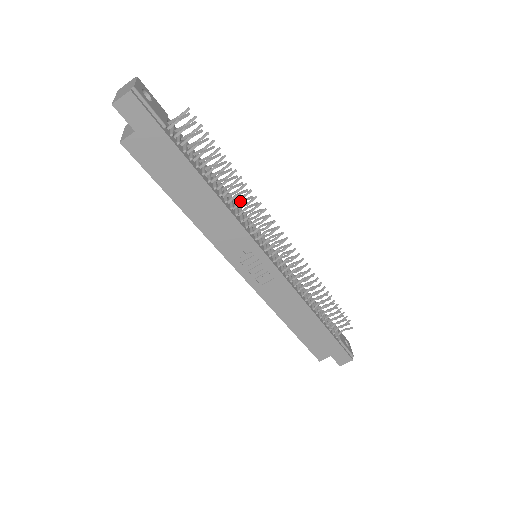
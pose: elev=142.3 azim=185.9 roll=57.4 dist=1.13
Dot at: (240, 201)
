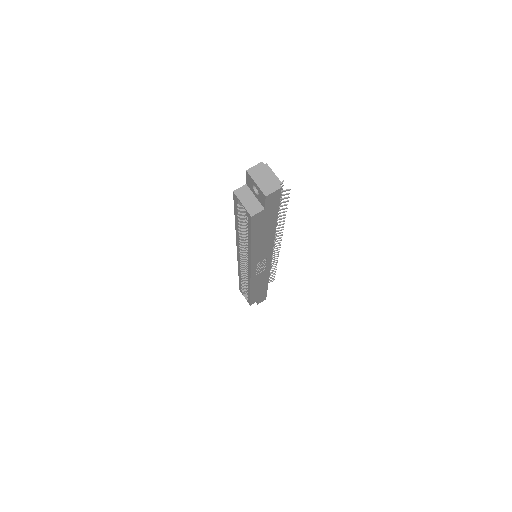
Dot at: occluded
